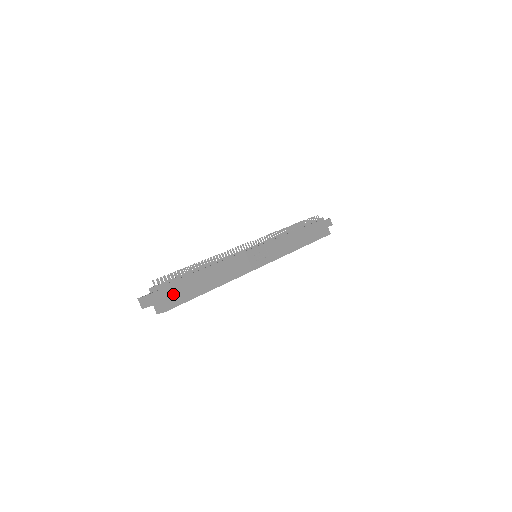
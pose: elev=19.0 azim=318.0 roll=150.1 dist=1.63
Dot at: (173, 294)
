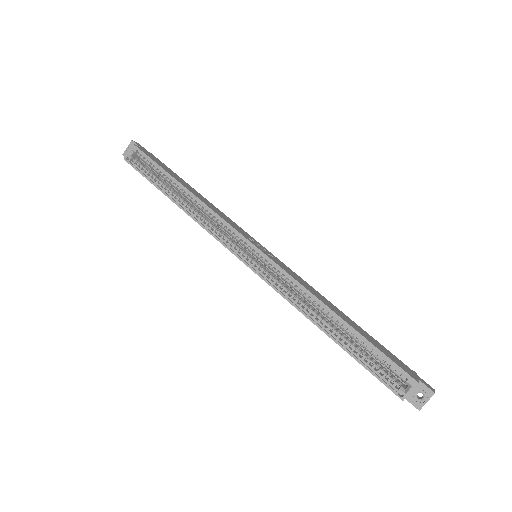
Dot at: (153, 157)
